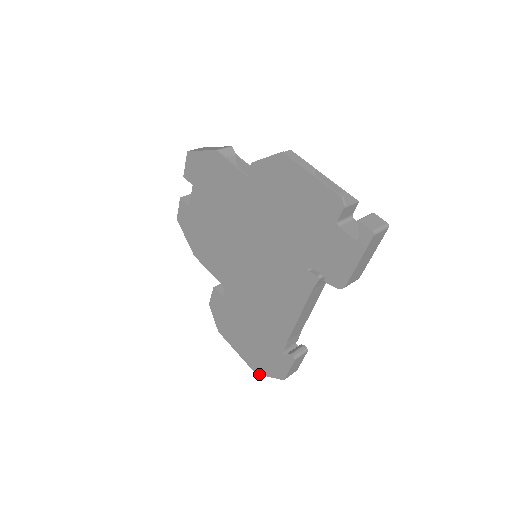
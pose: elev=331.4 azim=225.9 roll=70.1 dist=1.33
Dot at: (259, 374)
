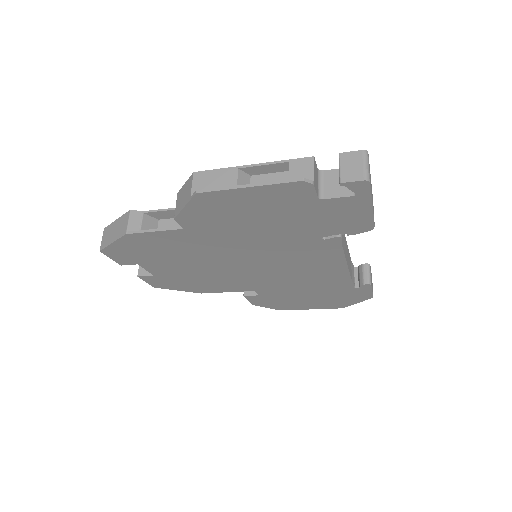
Dot at: occluded
